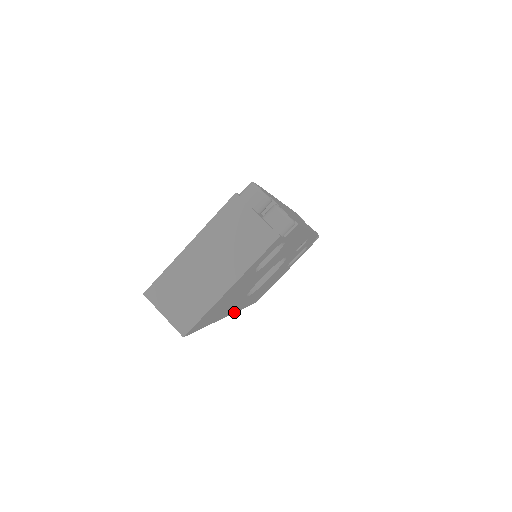
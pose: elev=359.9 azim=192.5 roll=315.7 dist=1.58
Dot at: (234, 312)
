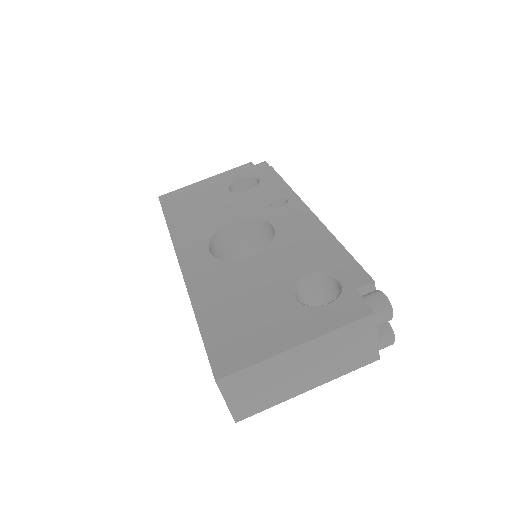
Dot at: occluded
